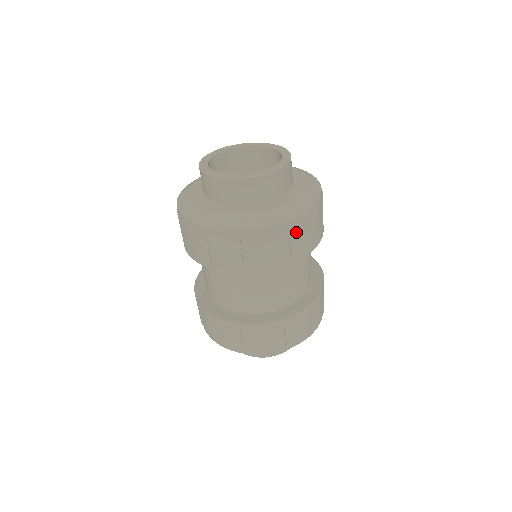
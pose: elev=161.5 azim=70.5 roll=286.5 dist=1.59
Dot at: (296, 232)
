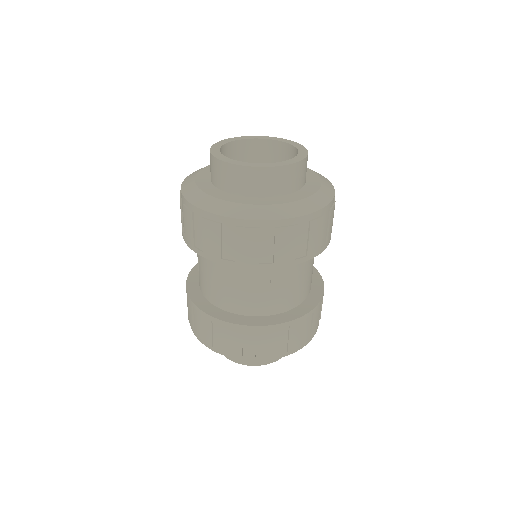
Dot at: (332, 214)
